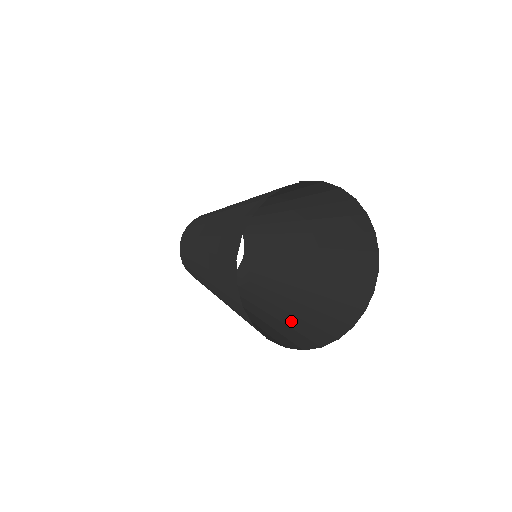
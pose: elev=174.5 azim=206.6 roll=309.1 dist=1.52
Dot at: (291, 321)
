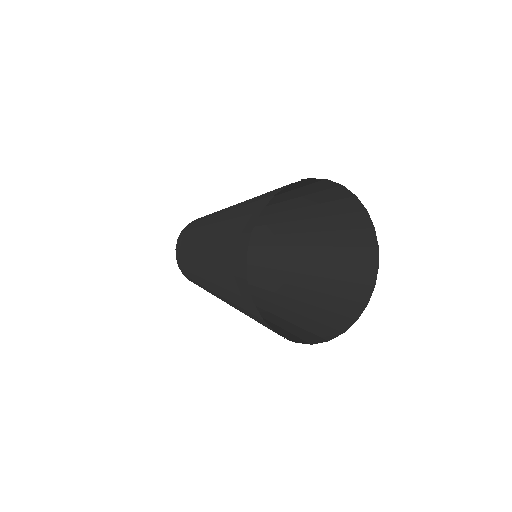
Dot at: (324, 286)
